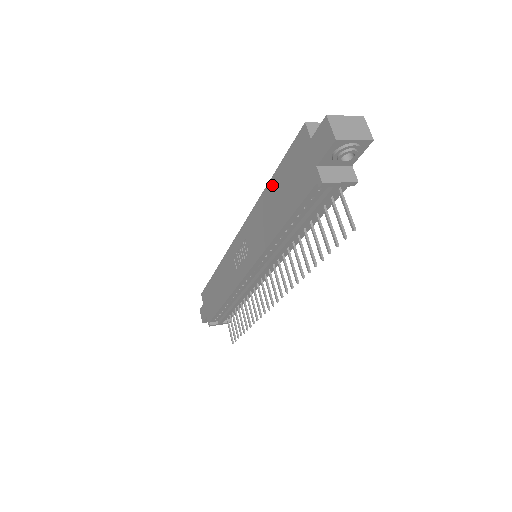
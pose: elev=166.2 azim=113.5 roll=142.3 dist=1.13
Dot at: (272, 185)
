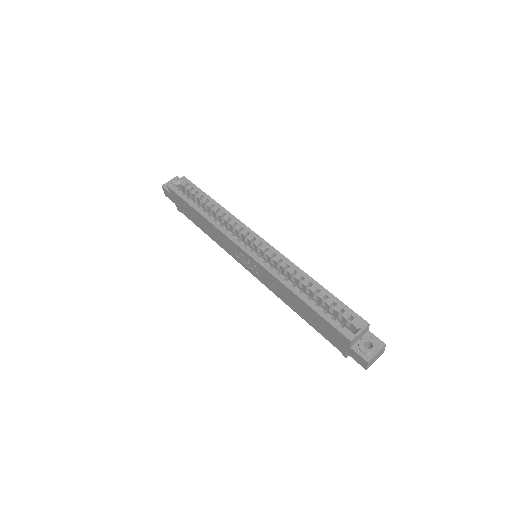
Dot at: (303, 304)
